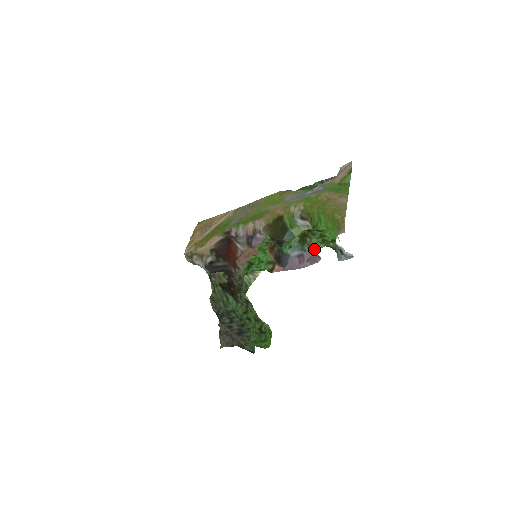
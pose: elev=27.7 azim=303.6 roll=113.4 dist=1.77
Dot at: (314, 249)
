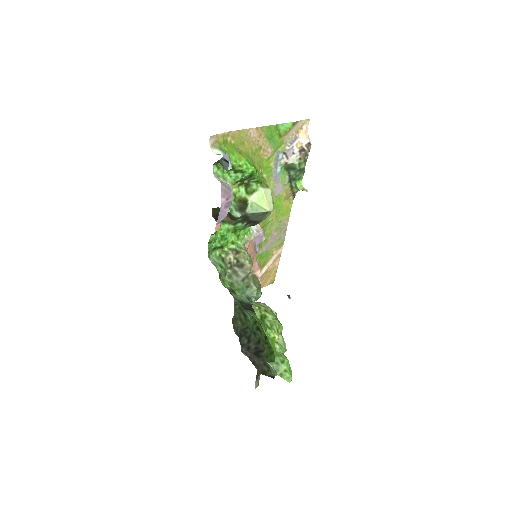
Dot at: (225, 183)
